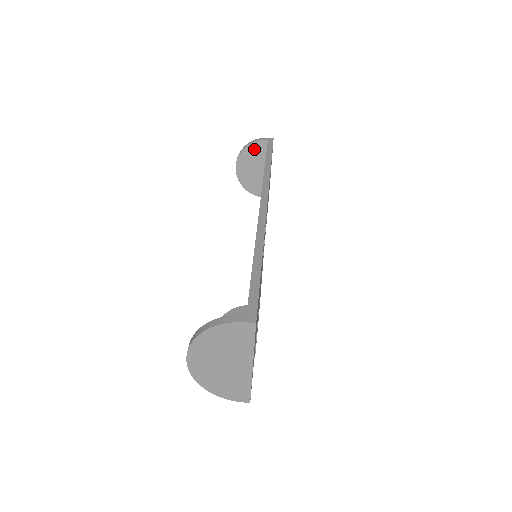
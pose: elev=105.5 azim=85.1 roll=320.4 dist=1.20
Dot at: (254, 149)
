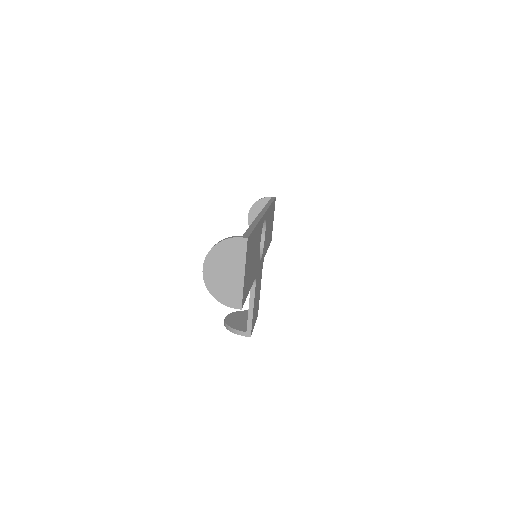
Dot at: (262, 204)
